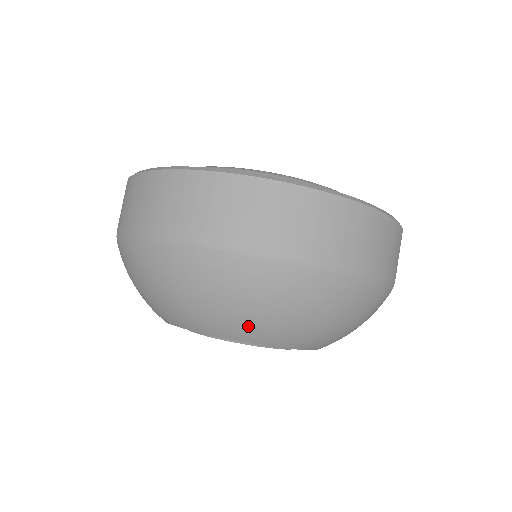
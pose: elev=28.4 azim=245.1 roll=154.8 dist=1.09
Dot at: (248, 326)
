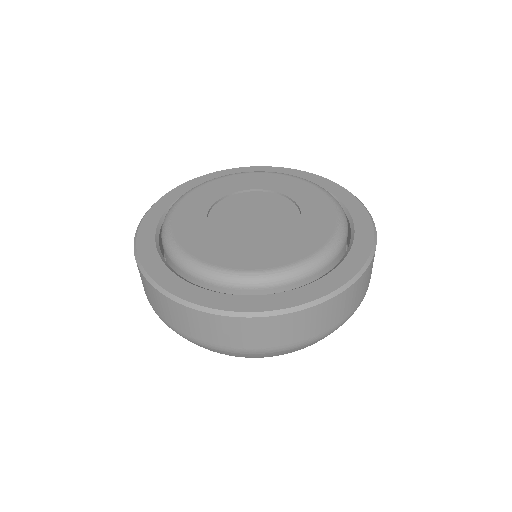
Dot at: occluded
